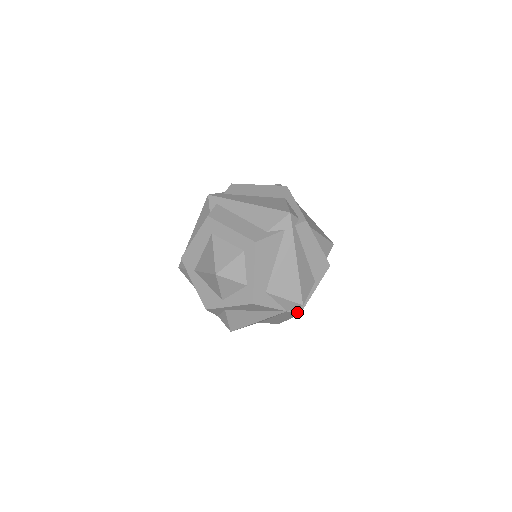
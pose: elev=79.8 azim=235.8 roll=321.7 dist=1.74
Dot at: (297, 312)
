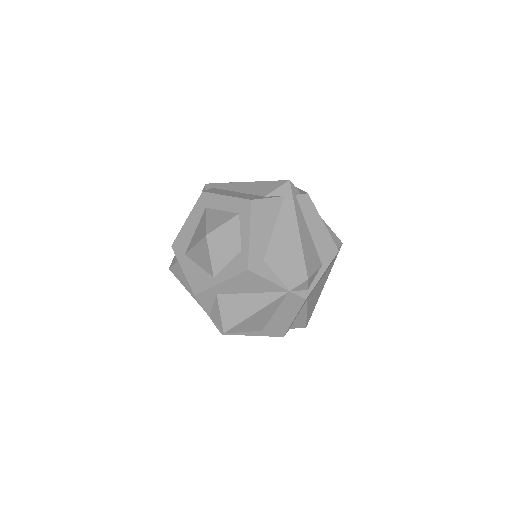
Dot at: (302, 296)
